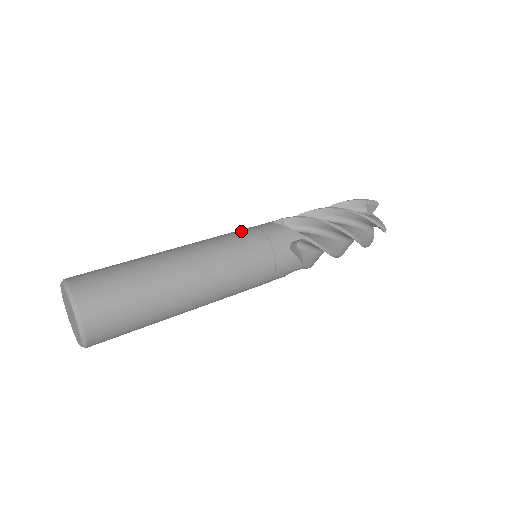
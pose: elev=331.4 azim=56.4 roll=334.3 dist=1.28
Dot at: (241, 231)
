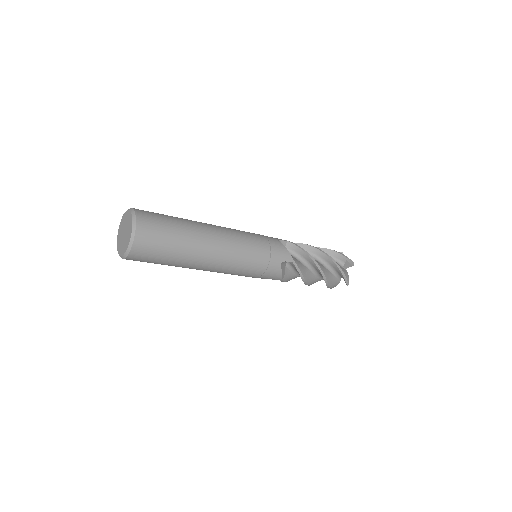
Dot at: occluded
